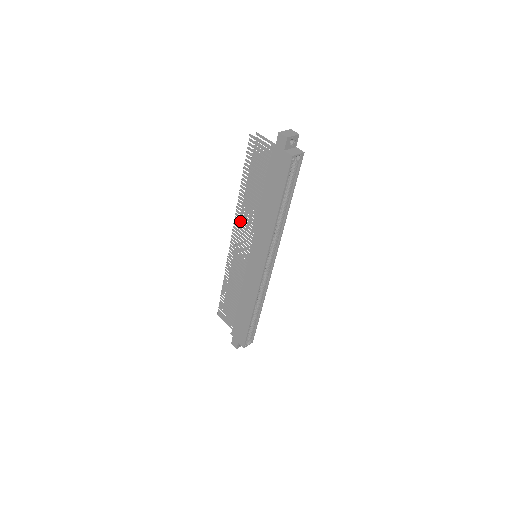
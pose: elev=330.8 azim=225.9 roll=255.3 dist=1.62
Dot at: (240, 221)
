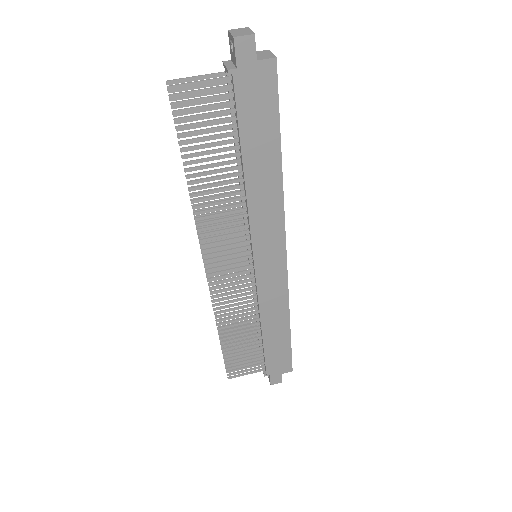
Dot at: (212, 233)
